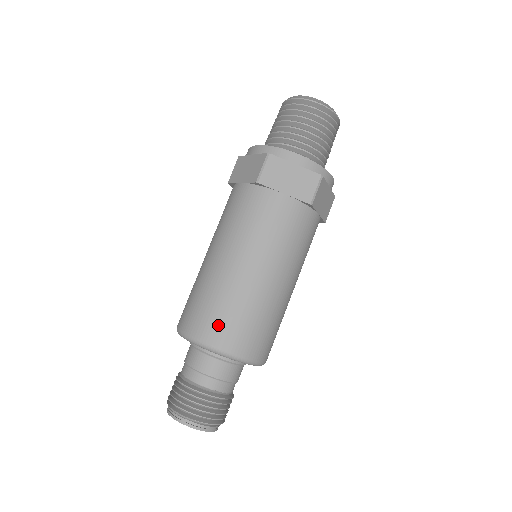
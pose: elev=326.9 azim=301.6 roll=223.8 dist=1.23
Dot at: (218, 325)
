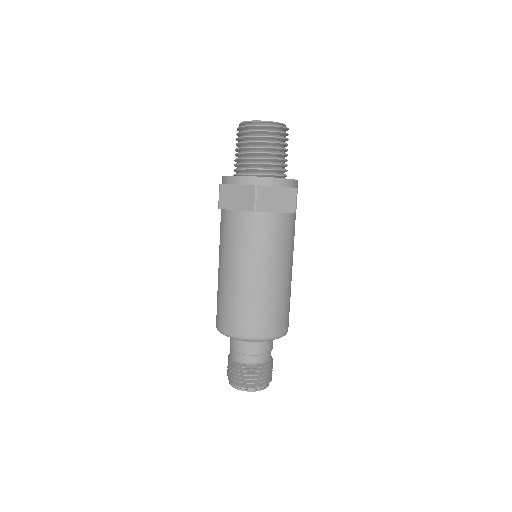
Dot at: (260, 323)
